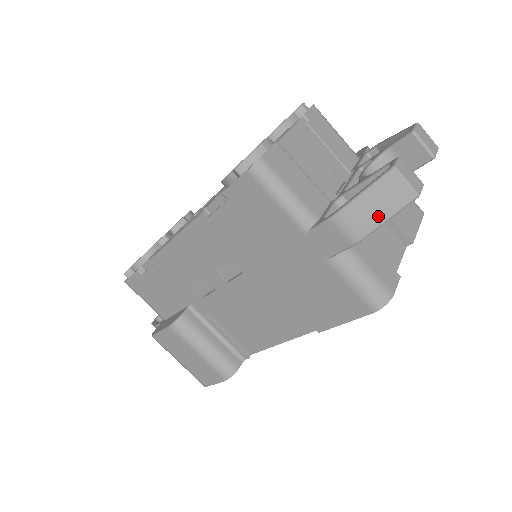
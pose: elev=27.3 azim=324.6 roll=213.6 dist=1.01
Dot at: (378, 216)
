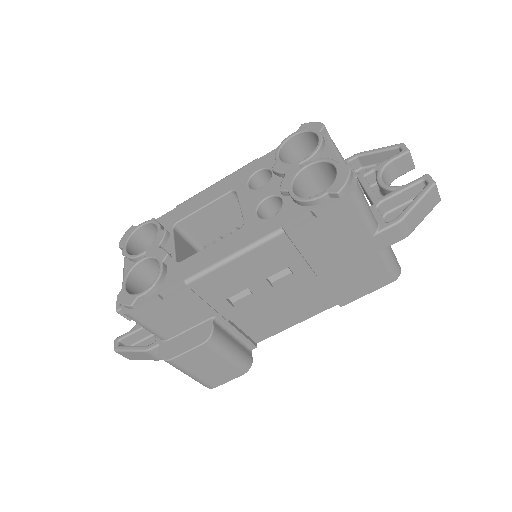
Dot at: (421, 217)
